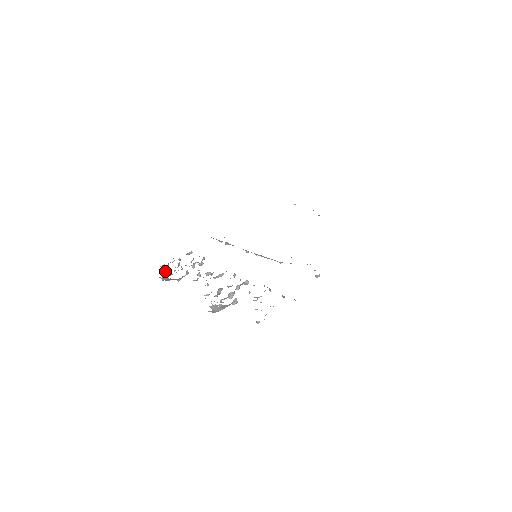
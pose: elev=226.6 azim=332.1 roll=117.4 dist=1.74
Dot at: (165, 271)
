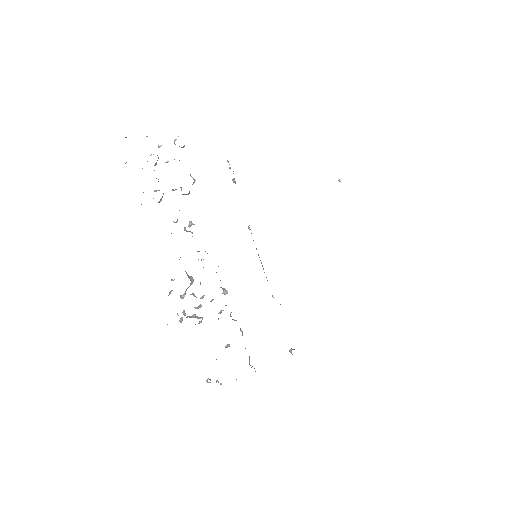
Dot at: occluded
